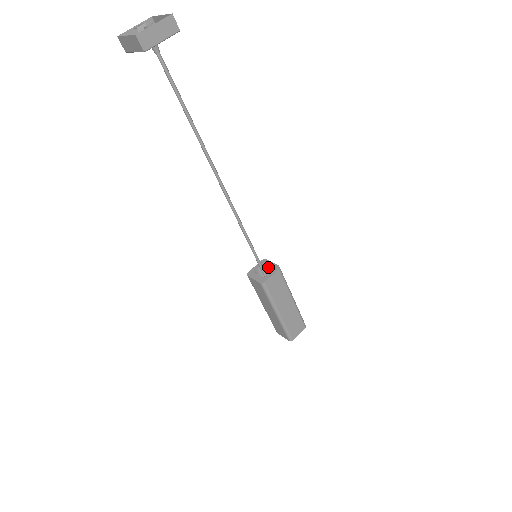
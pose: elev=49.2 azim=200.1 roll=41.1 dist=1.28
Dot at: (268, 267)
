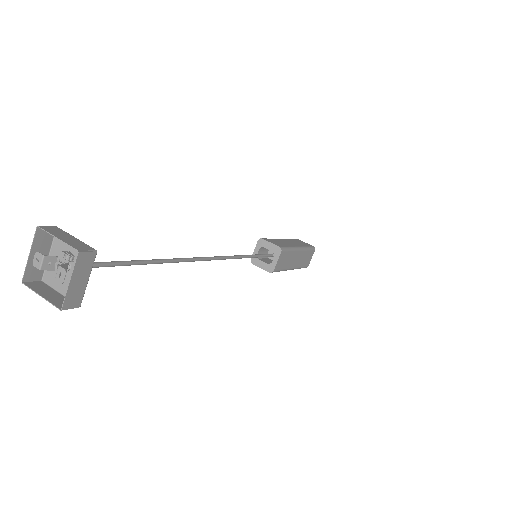
Dot at: occluded
